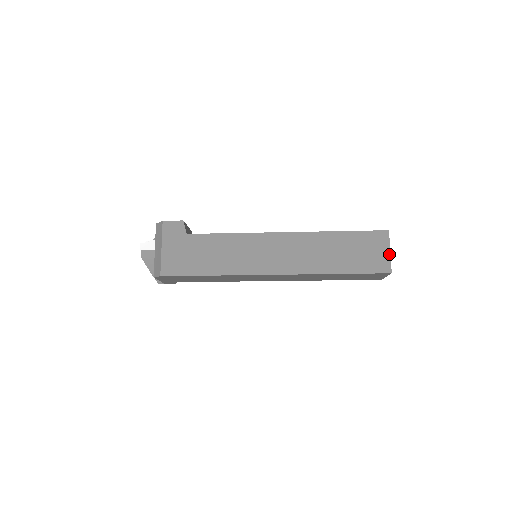
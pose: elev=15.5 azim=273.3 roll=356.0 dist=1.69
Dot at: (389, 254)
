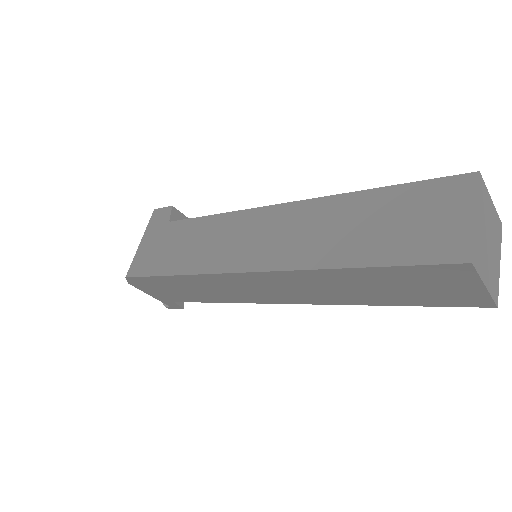
Dot at: (471, 220)
